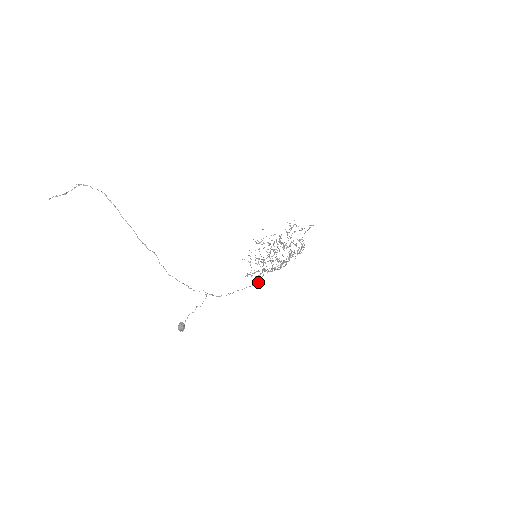
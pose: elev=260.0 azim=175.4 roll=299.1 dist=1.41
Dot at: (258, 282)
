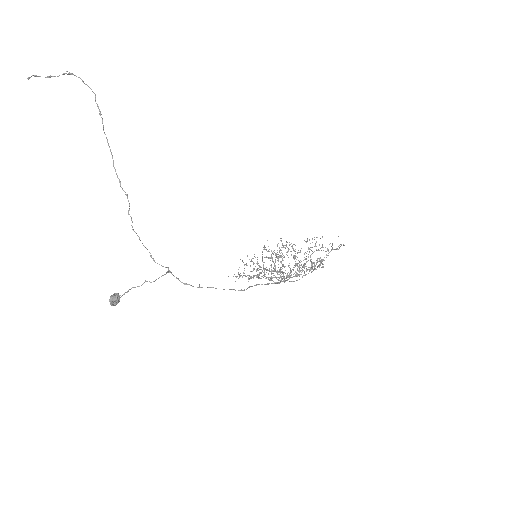
Dot at: occluded
